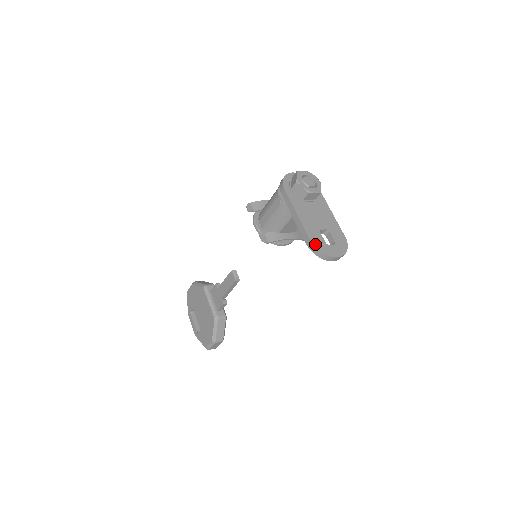
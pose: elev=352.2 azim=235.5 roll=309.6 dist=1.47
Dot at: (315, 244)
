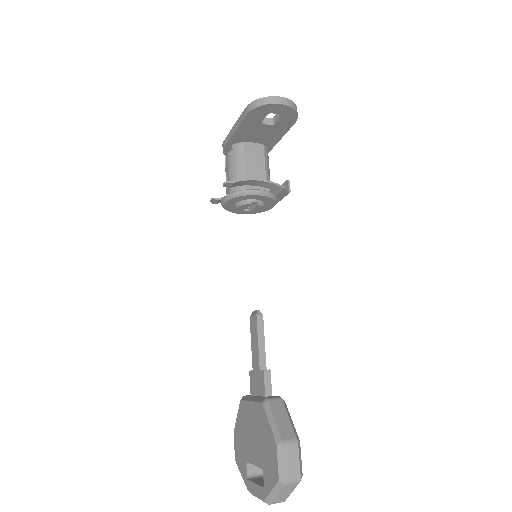
Dot at: (252, 104)
